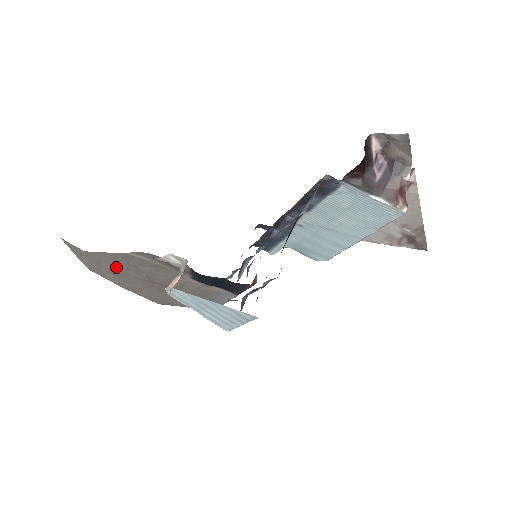
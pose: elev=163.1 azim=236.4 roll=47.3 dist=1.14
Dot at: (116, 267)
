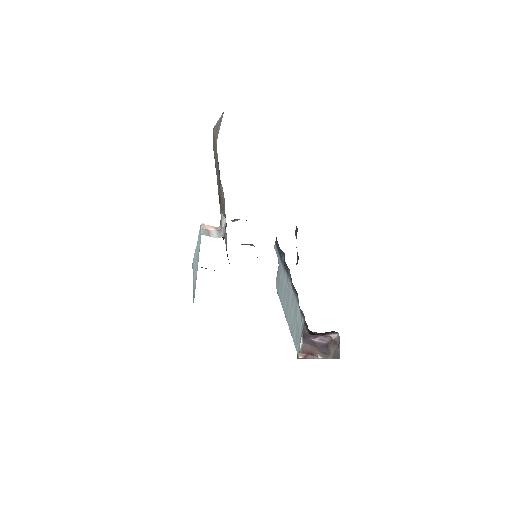
Dot at: occluded
